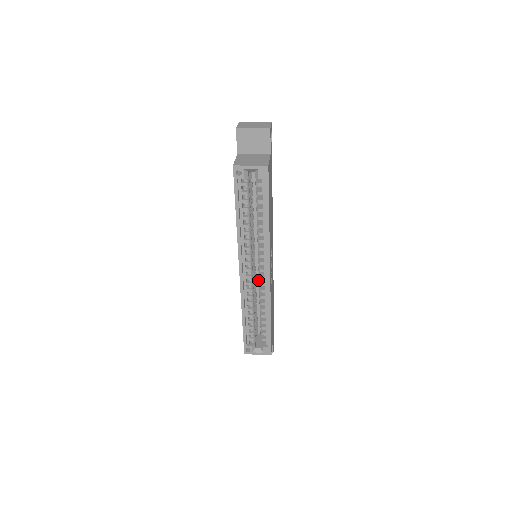
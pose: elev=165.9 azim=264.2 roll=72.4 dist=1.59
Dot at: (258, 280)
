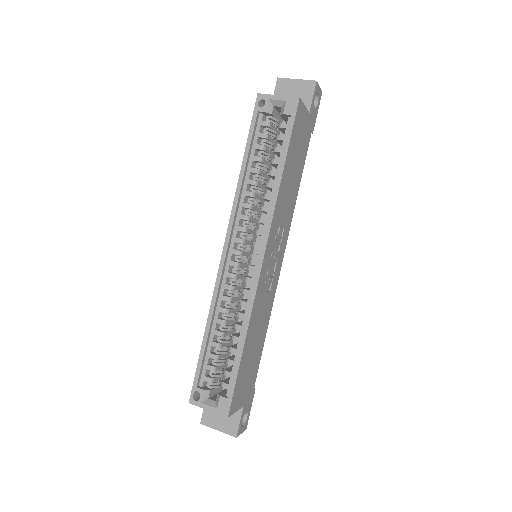
Dot at: occluded
